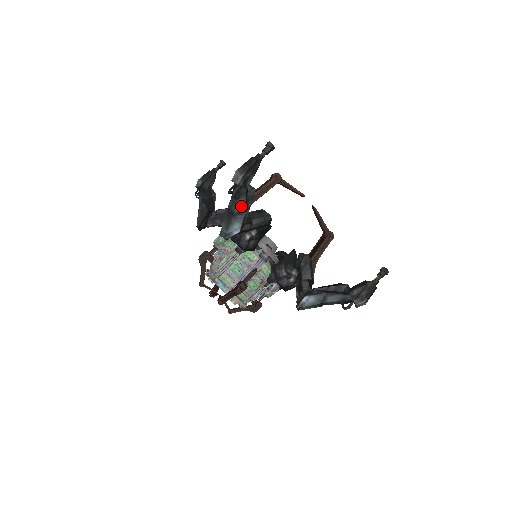
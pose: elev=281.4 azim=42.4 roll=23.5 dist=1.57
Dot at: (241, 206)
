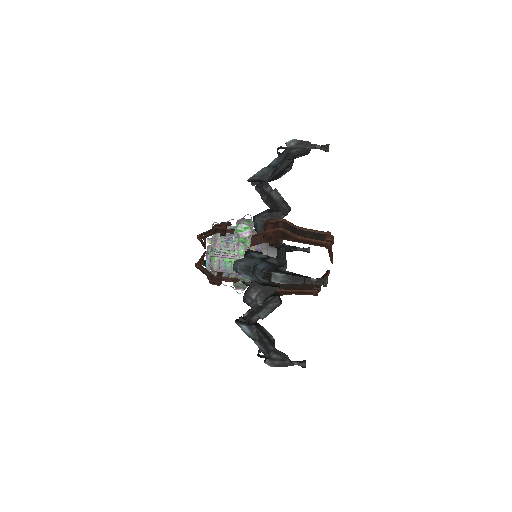
Dot at: (262, 280)
